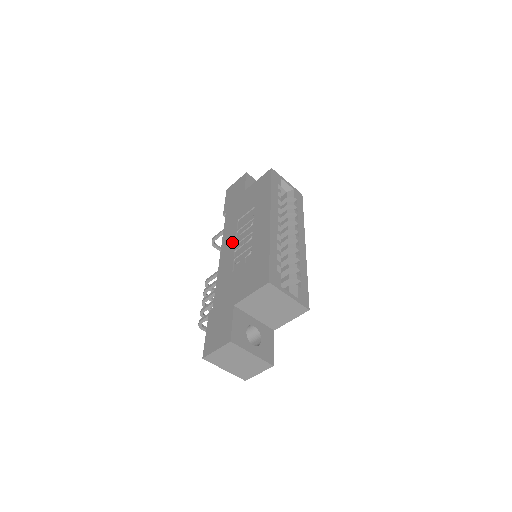
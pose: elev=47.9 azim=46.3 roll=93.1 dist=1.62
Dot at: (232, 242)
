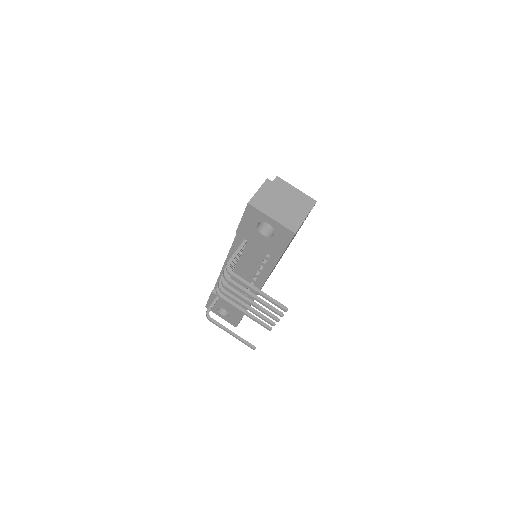
Dot at: occluded
